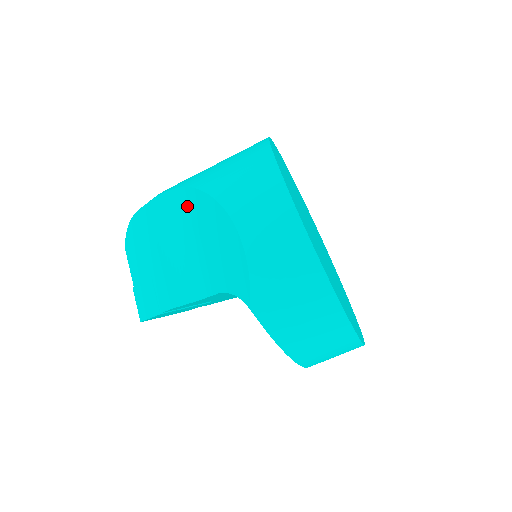
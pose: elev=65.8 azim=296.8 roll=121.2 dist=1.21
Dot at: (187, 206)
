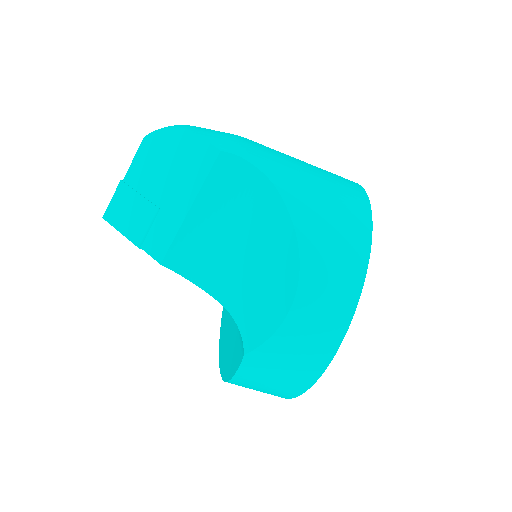
Dot at: (260, 204)
